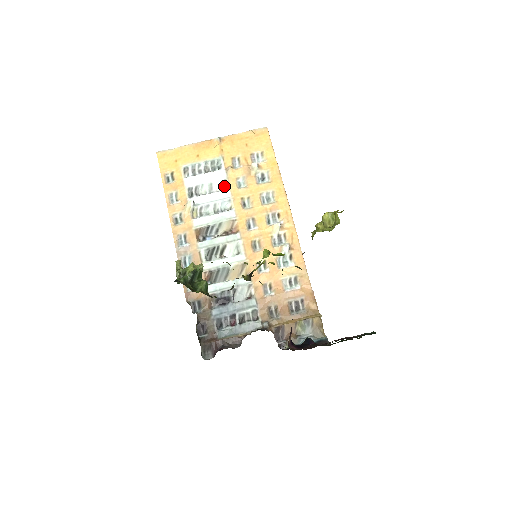
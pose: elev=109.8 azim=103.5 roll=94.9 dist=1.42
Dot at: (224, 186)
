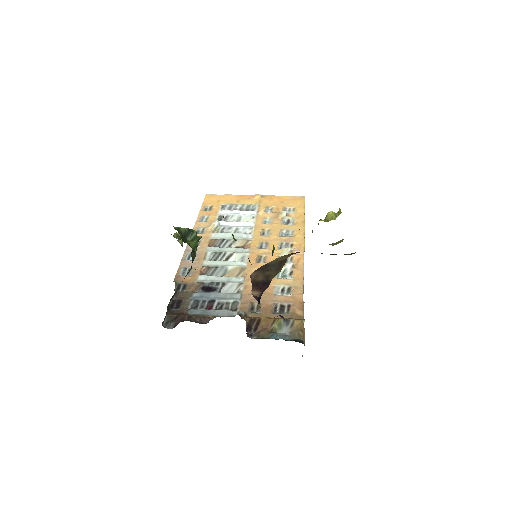
Dot at: (251, 220)
